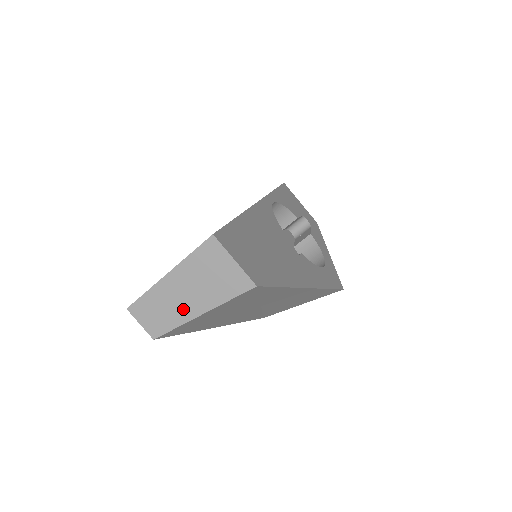
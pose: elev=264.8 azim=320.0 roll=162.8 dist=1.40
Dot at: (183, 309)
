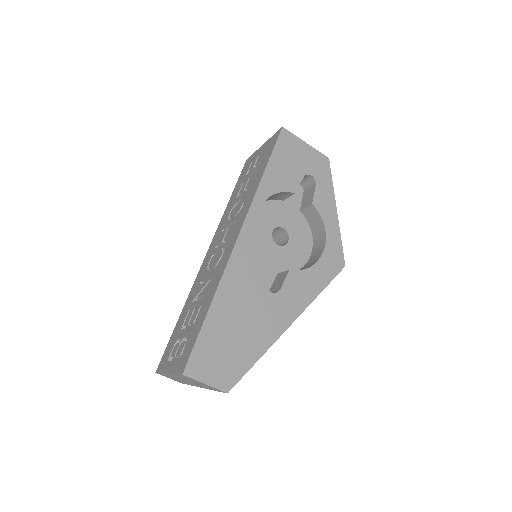
Dot at: (189, 383)
